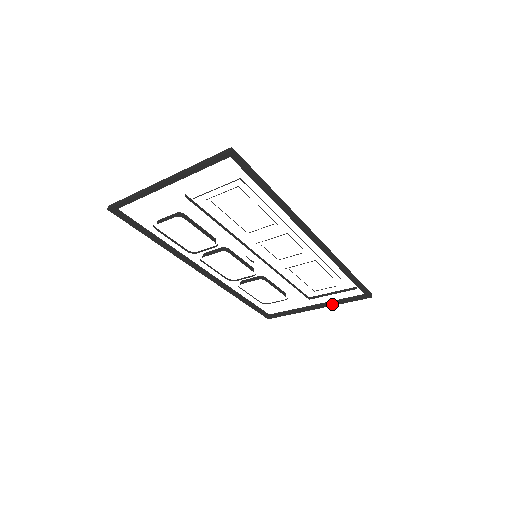
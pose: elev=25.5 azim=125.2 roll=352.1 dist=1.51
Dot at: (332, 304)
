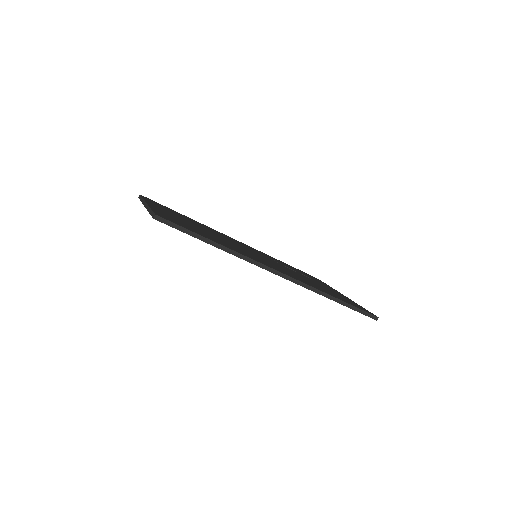
Dot at: occluded
